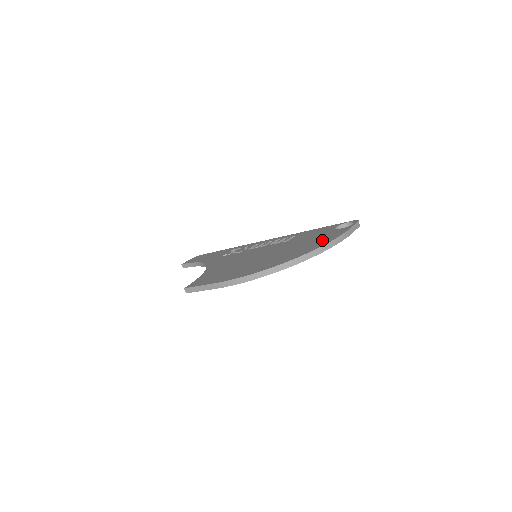
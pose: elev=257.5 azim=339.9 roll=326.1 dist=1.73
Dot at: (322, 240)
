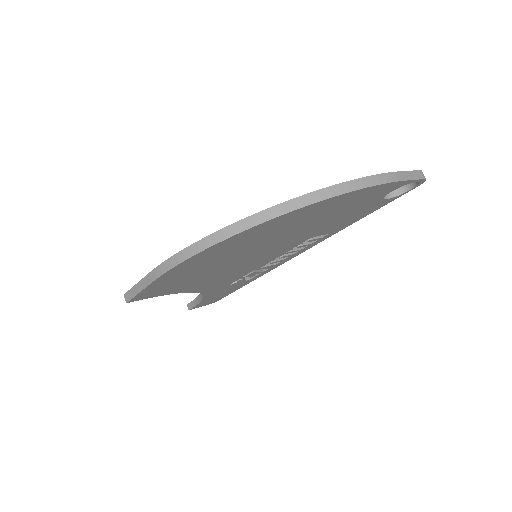
Dot at: occluded
